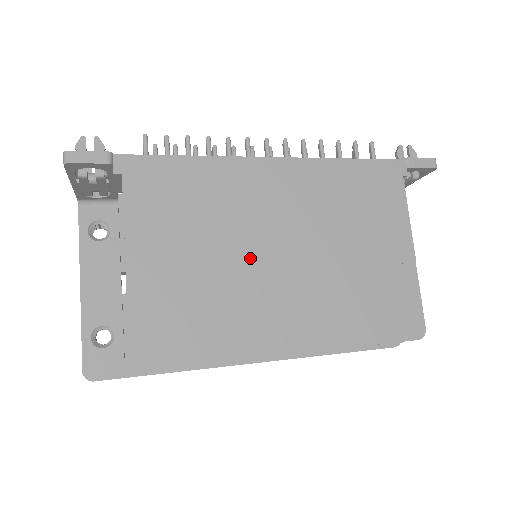
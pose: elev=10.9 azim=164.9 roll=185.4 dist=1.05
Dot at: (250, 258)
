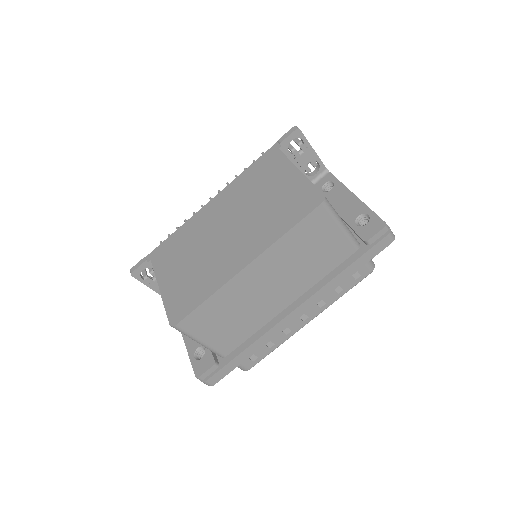
Dot at: (212, 245)
